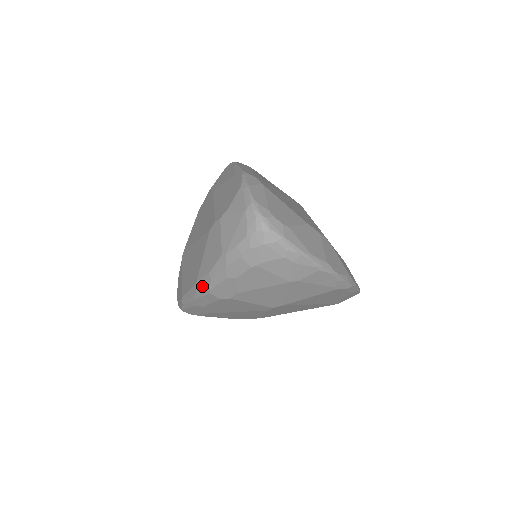
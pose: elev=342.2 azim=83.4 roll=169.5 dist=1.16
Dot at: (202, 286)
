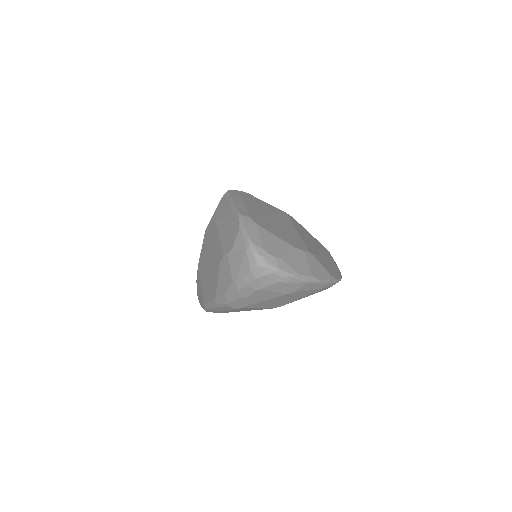
Dot at: (220, 301)
